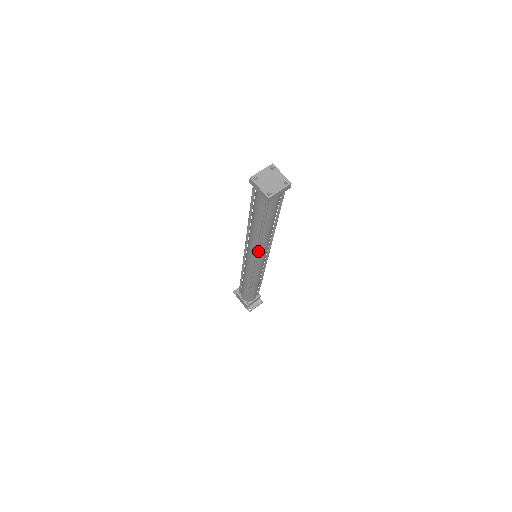
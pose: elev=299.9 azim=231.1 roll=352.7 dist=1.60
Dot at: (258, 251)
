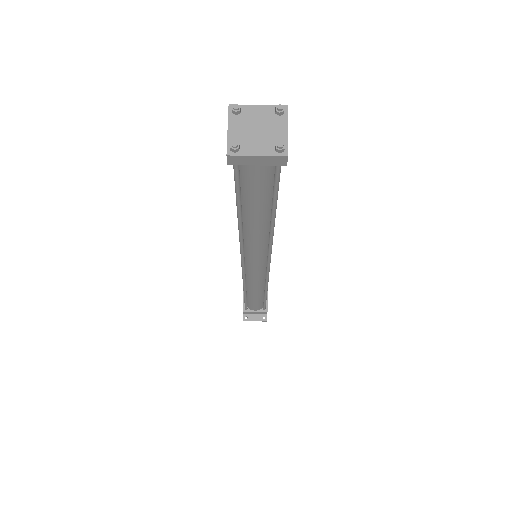
Dot at: (241, 247)
